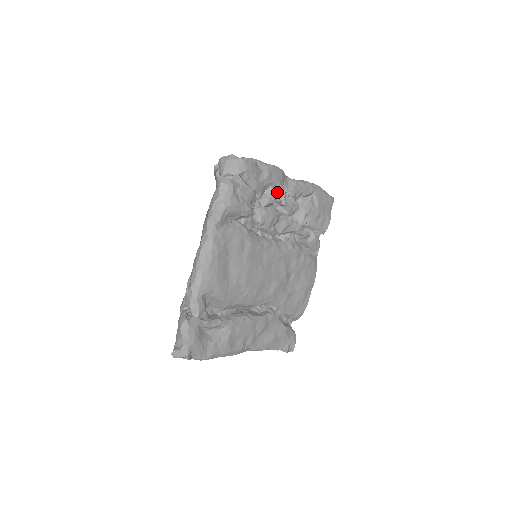
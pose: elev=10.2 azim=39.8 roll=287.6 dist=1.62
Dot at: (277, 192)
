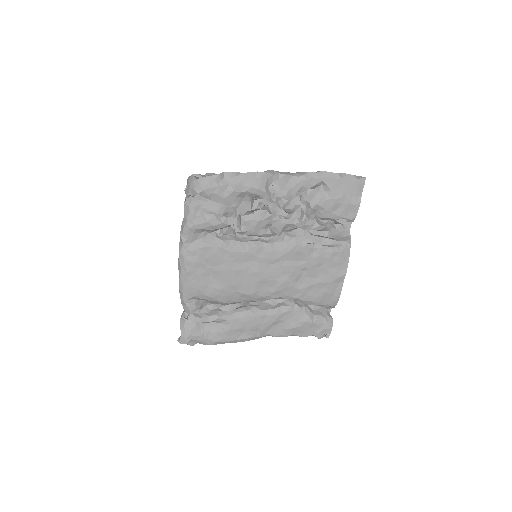
Dot at: (260, 196)
